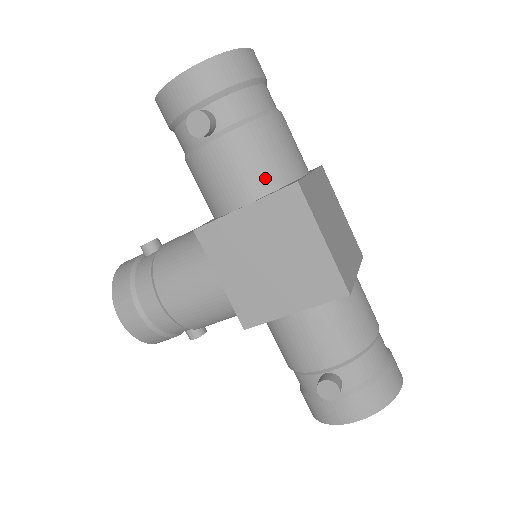
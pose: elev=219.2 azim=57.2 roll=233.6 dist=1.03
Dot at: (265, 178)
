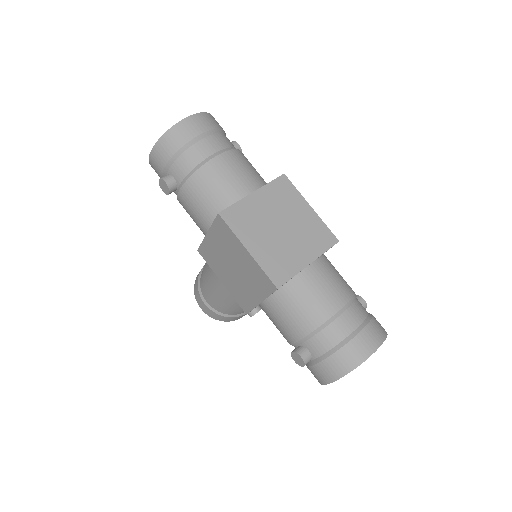
Dot at: (211, 211)
